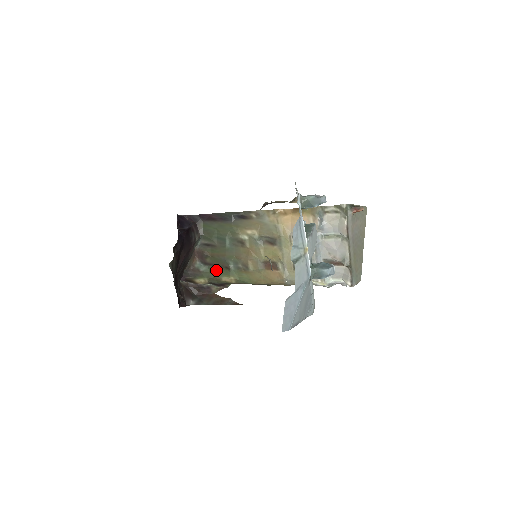
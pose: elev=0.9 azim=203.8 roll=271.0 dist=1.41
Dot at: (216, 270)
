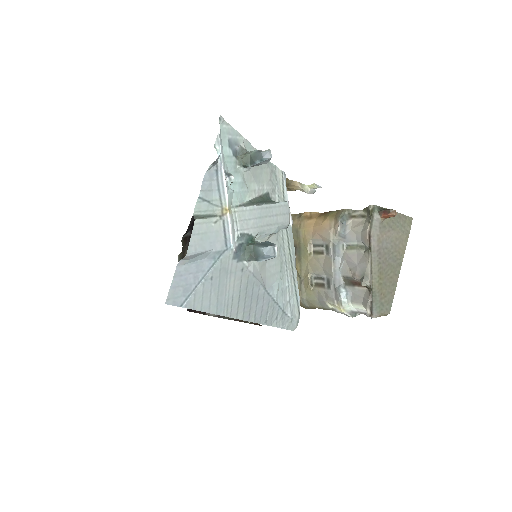
Dot at: occluded
